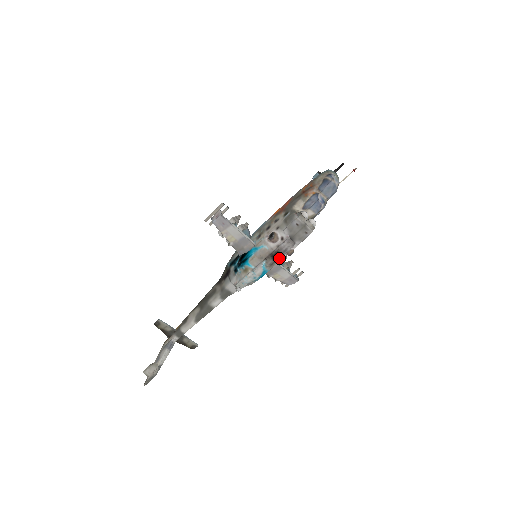
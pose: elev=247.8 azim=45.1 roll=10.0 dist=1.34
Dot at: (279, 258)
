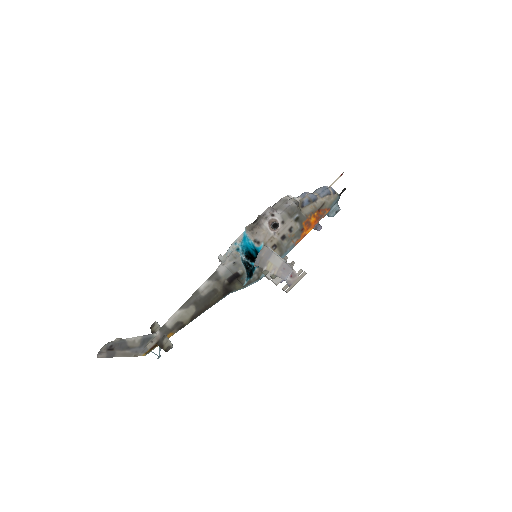
Dot at: (259, 223)
